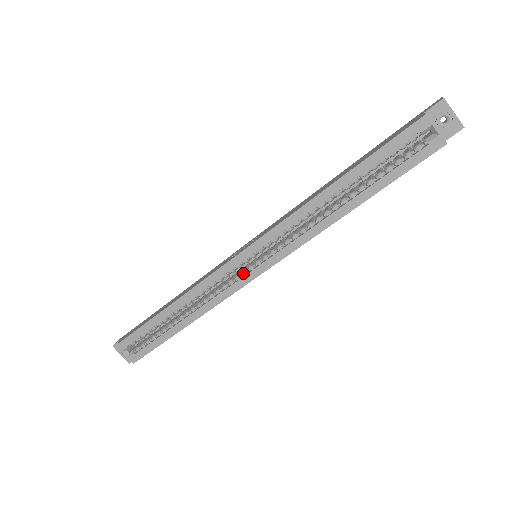
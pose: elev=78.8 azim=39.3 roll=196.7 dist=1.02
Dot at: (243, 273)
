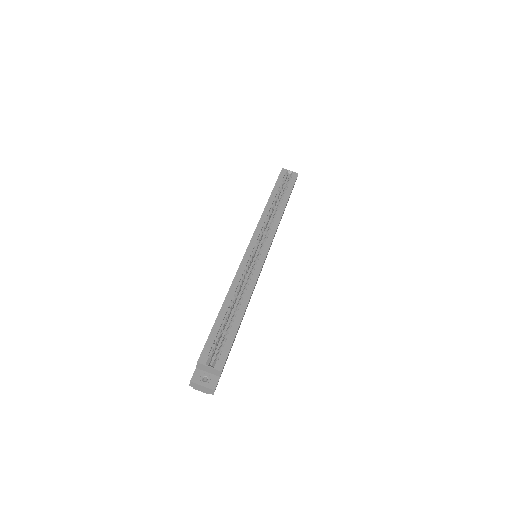
Dot at: (257, 257)
